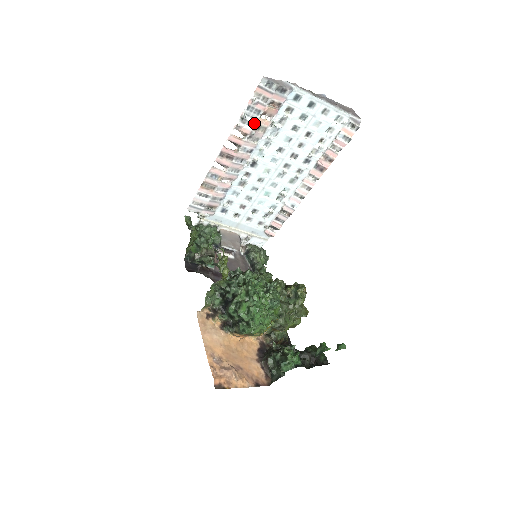
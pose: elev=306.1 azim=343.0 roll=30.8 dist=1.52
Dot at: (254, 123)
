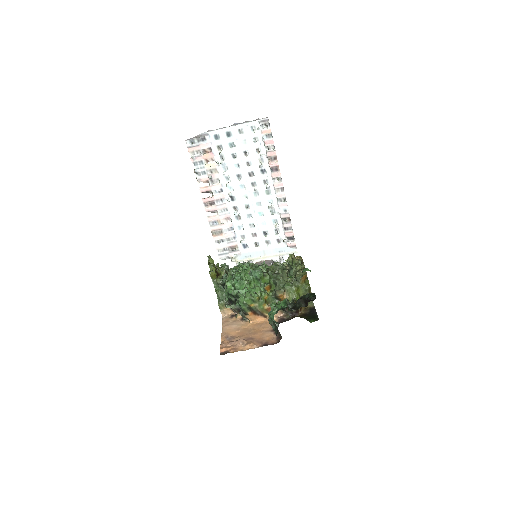
Dot at: (205, 171)
